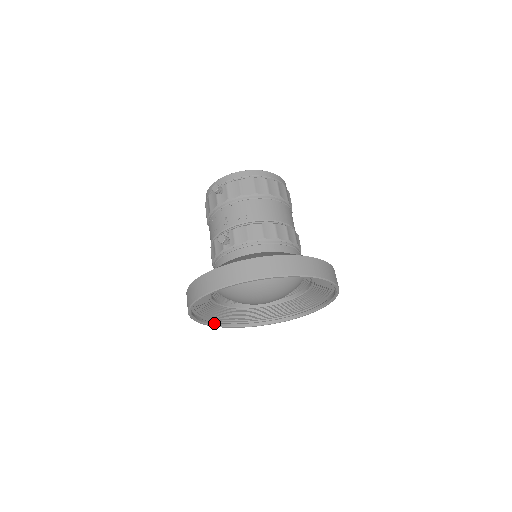
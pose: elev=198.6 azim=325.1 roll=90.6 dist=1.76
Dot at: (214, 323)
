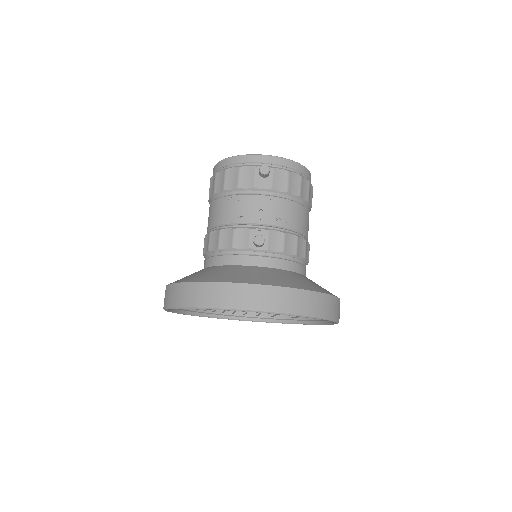
Dot at: occluded
